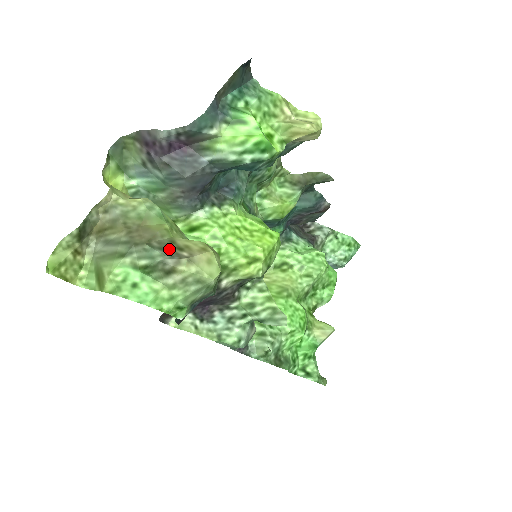
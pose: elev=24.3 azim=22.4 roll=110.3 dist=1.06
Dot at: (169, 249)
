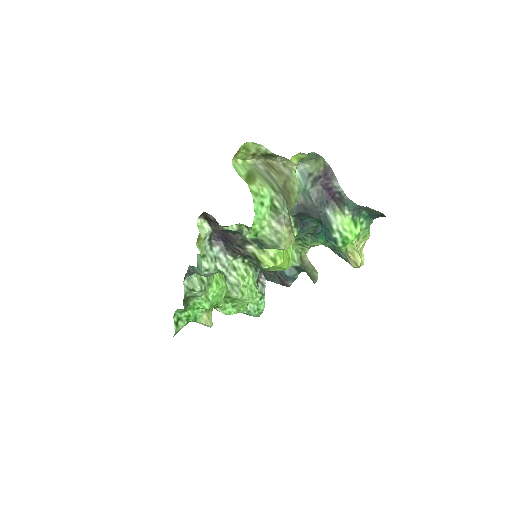
Dot at: (289, 216)
